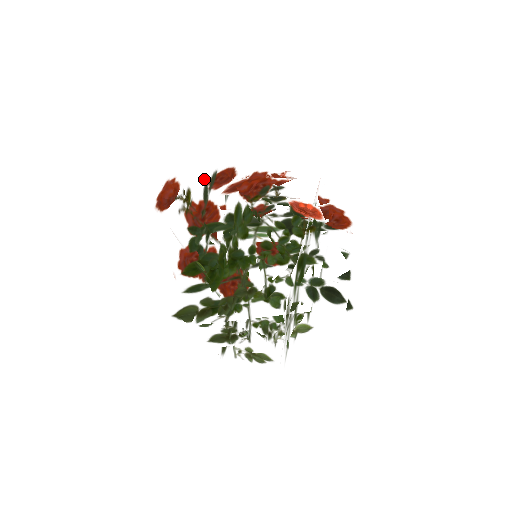
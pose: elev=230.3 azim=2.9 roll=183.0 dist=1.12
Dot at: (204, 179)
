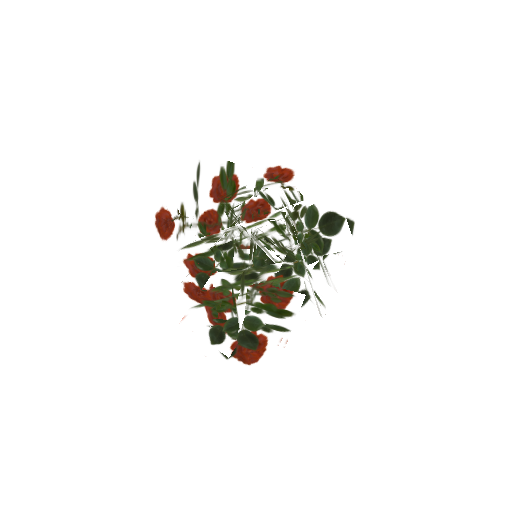
Dot at: (192, 181)
